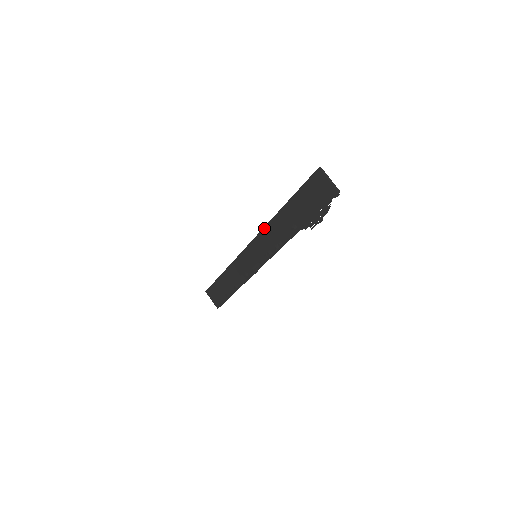
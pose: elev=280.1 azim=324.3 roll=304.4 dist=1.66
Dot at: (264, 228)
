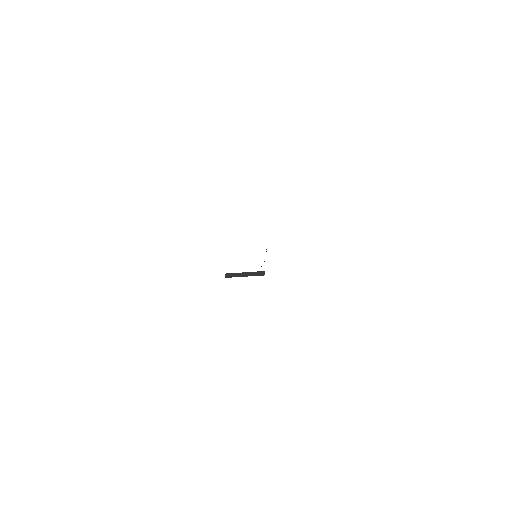
Dot at: occluded
